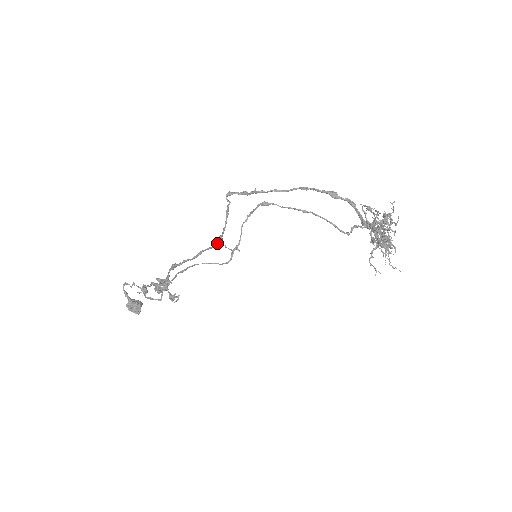
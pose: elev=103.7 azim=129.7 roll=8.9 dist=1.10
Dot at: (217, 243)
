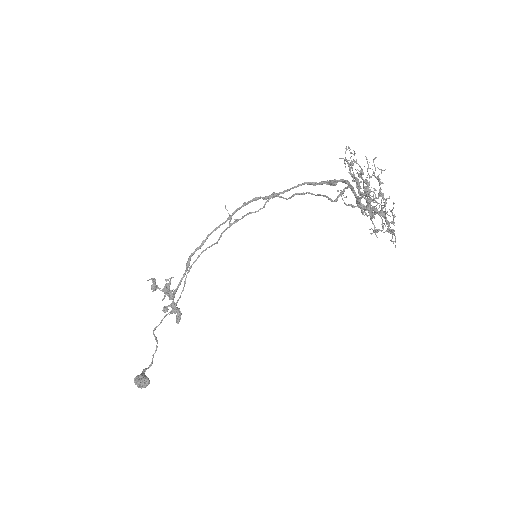
Dot at: (225, 222)
